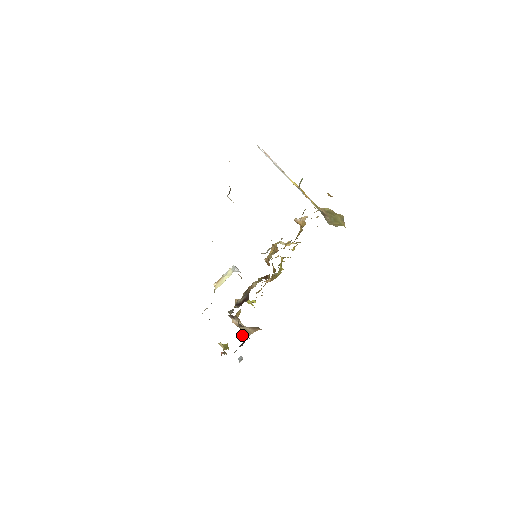
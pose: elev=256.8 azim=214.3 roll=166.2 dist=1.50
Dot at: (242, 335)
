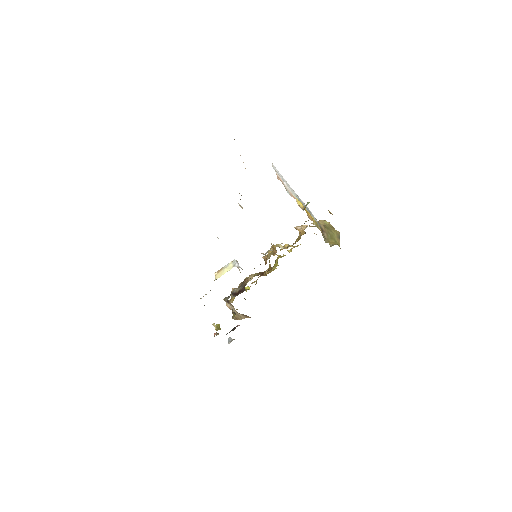
Dot at: (234, 318)
